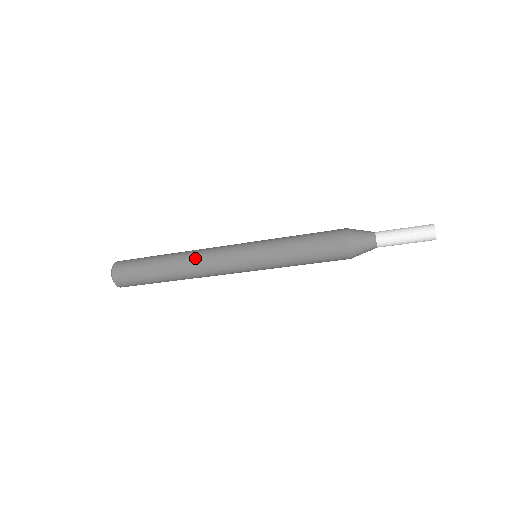
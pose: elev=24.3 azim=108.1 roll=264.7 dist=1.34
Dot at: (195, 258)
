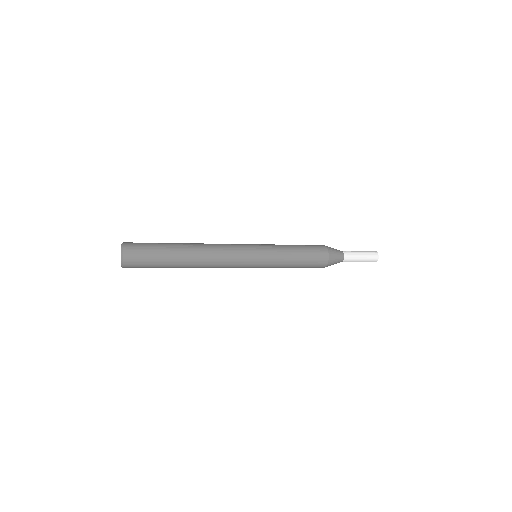
Dot at: (210, 259)
